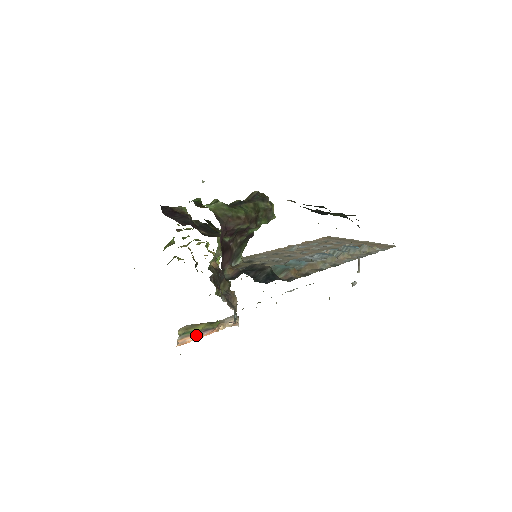
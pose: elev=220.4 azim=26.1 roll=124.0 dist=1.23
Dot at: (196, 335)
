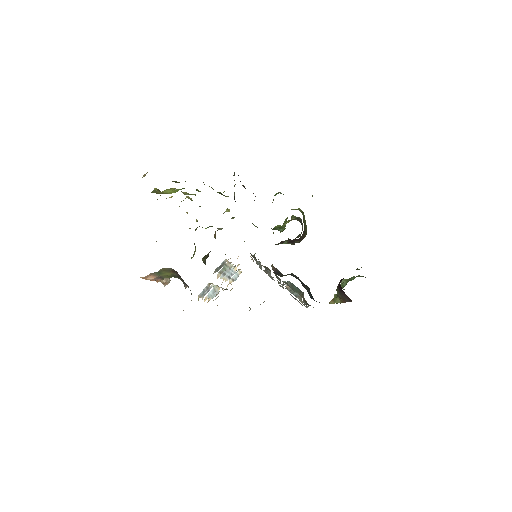
Dot at: (155, 277)
